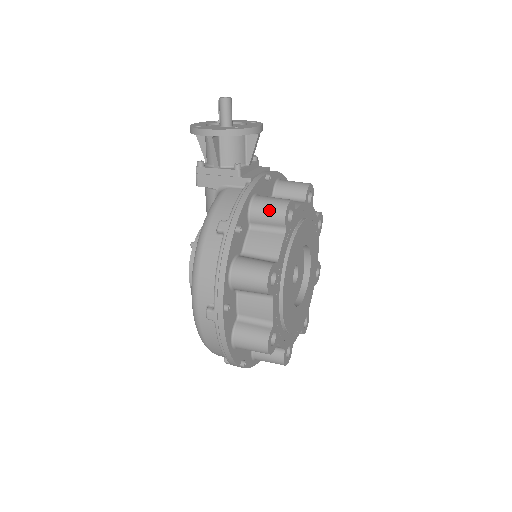
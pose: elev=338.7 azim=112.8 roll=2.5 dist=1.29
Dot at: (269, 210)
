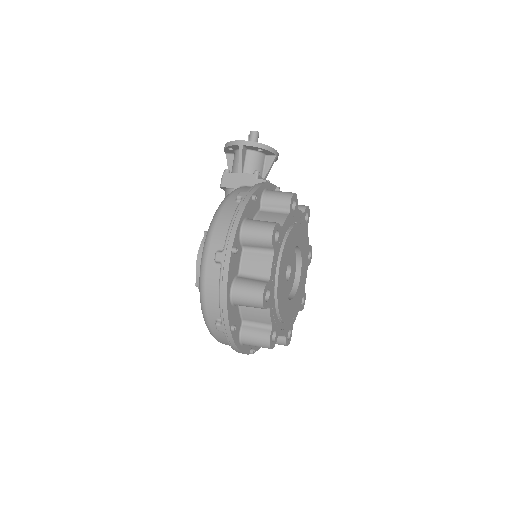
Dot at: (279, 195)
